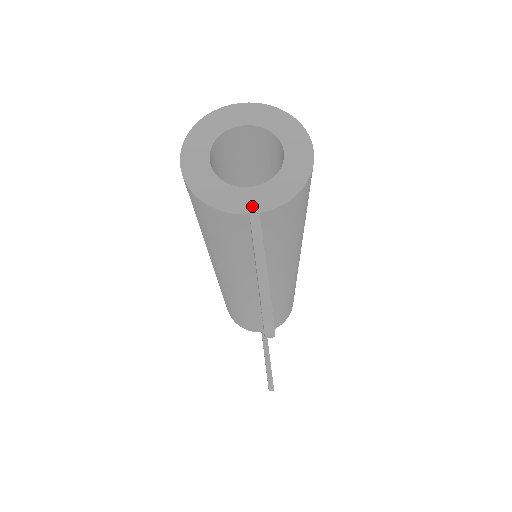
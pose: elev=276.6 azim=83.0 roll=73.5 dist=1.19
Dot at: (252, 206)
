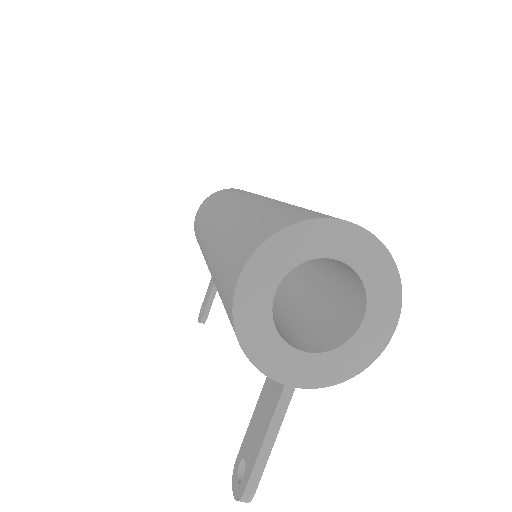
Dot at: (292, 376)
